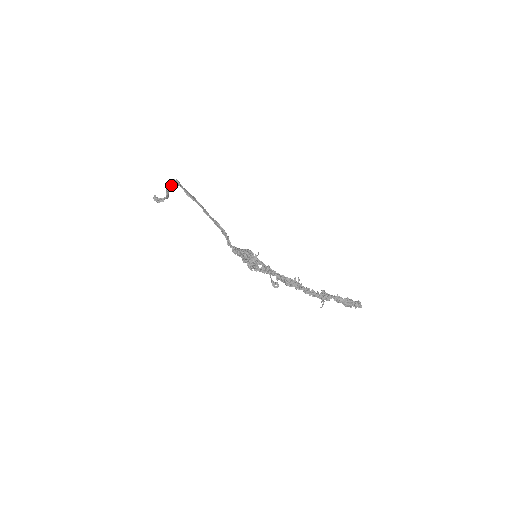
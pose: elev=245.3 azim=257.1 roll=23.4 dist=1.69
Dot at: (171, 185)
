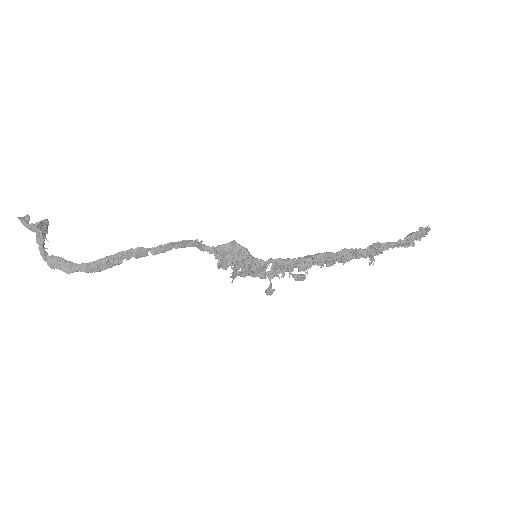
Dot at: (40, 233)
